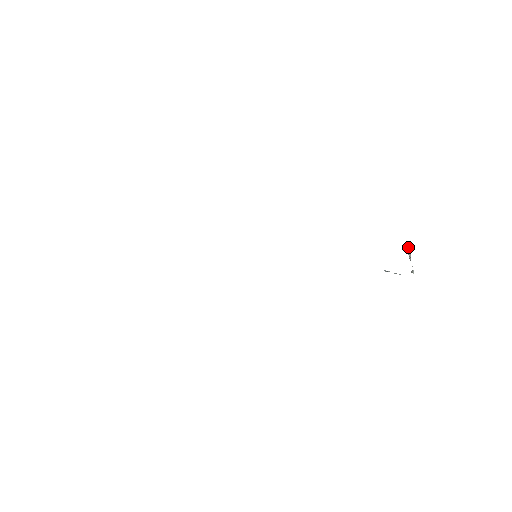
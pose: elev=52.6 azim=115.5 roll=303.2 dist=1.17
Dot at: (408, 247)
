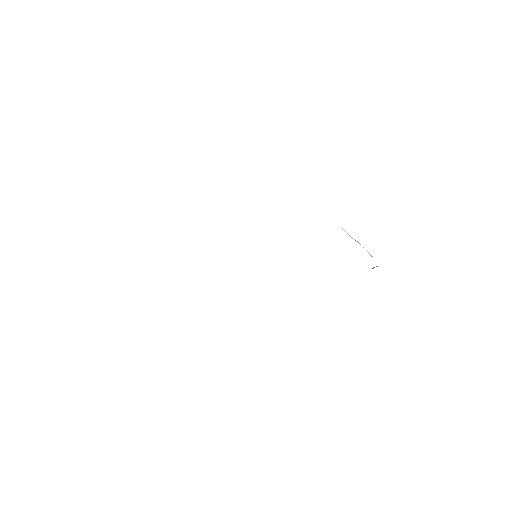
Dot at: (344, 230)
